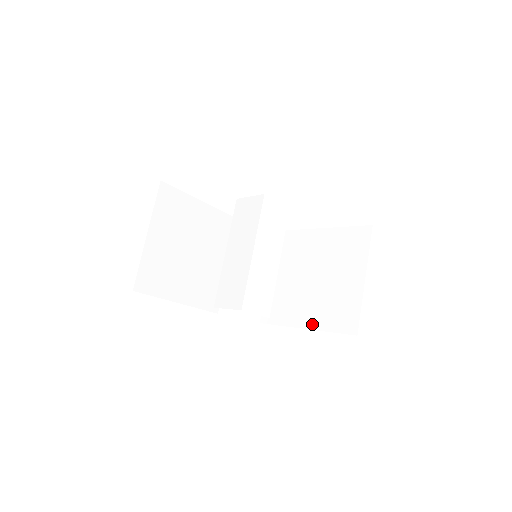
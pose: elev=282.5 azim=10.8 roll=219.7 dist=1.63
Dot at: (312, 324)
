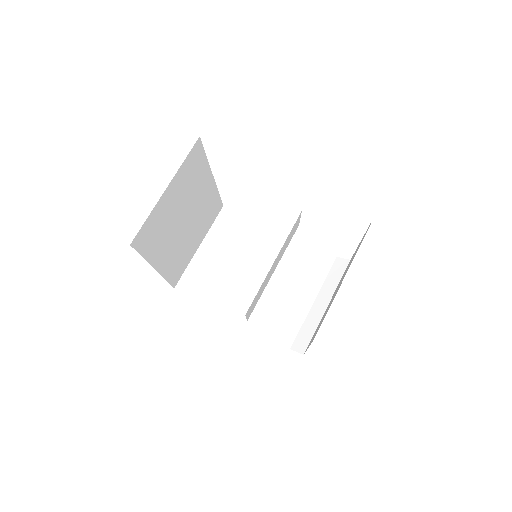
Dot at: occluded
